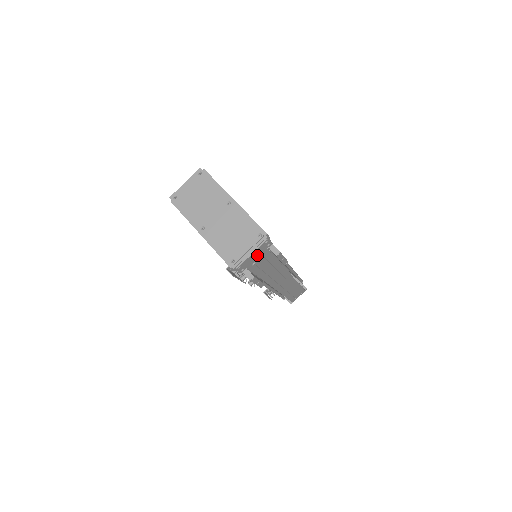
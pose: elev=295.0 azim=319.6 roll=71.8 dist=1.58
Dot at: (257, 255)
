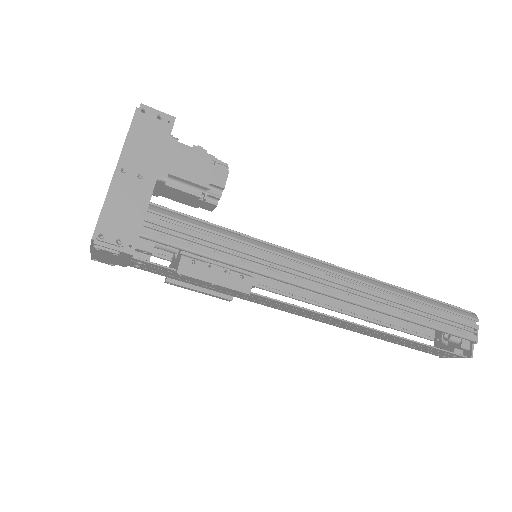
Dot at: (113, 258)
